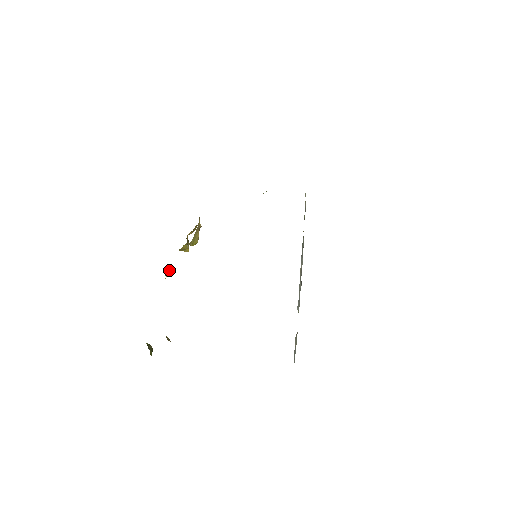
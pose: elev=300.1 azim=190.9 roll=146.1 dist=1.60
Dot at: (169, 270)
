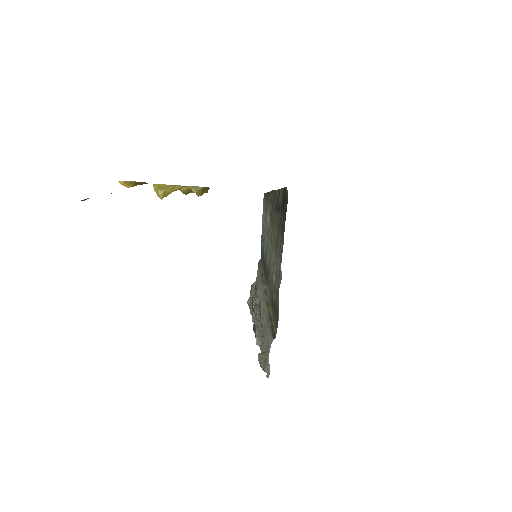
Dot at: (142, 182)
